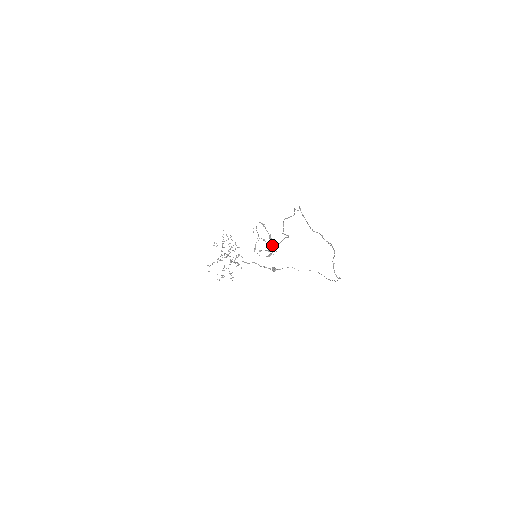
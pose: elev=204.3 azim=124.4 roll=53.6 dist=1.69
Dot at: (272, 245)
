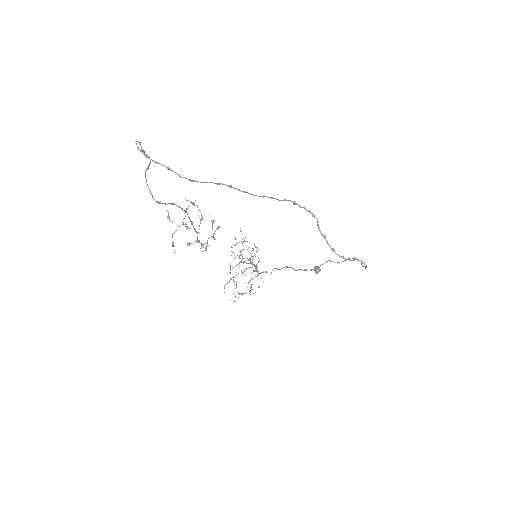
Dot at: occluded
